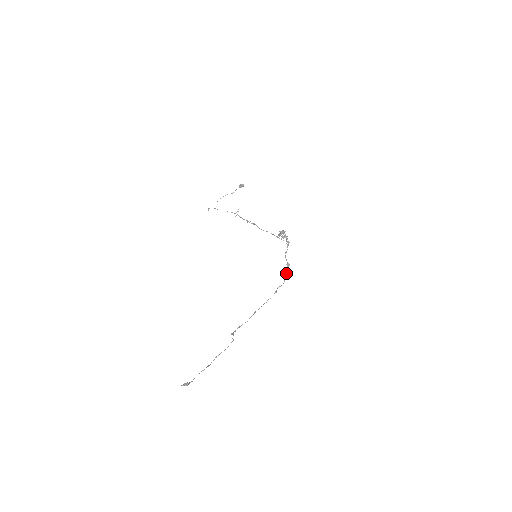
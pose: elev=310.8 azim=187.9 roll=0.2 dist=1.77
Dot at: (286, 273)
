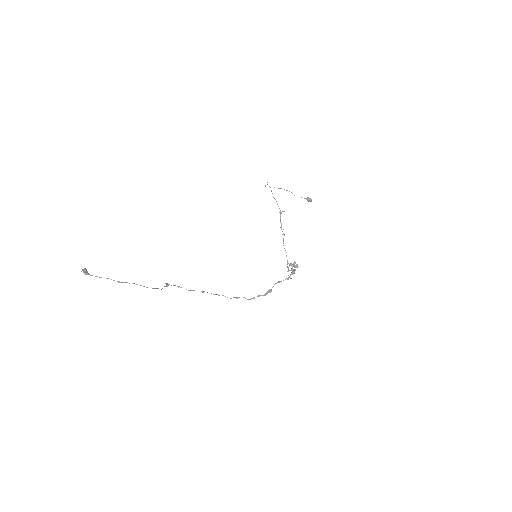
Dot at: (261, 295)
